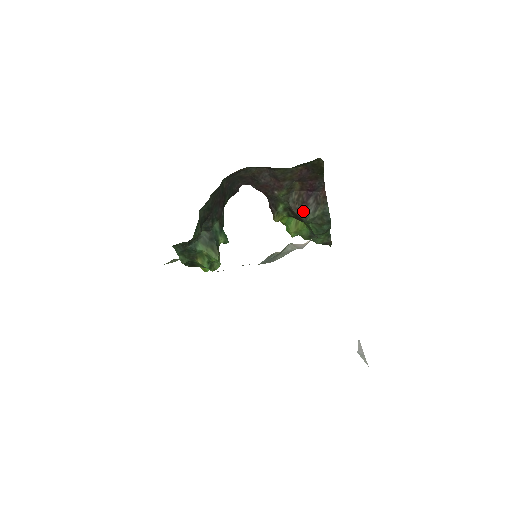
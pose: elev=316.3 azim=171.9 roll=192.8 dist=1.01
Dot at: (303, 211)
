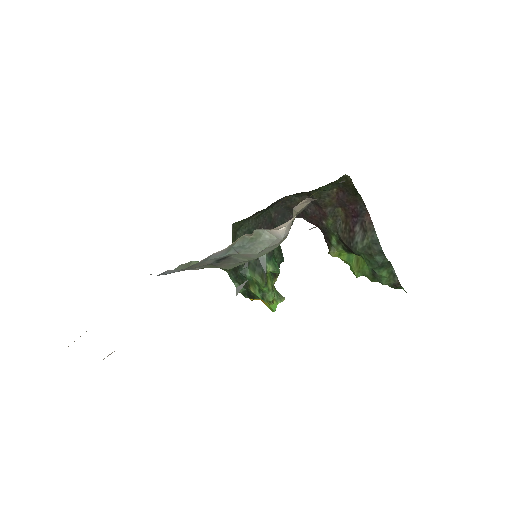
Dot at: (351, 240)
